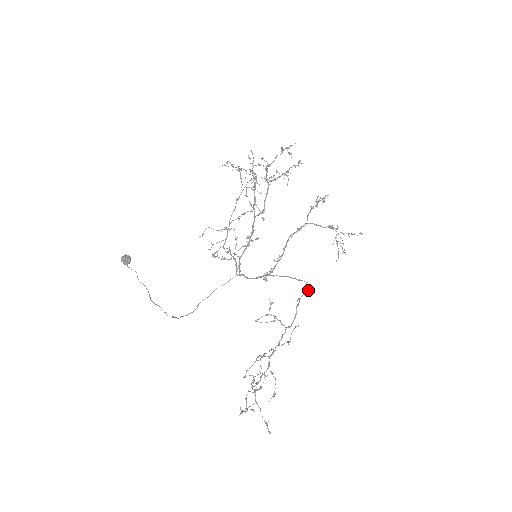
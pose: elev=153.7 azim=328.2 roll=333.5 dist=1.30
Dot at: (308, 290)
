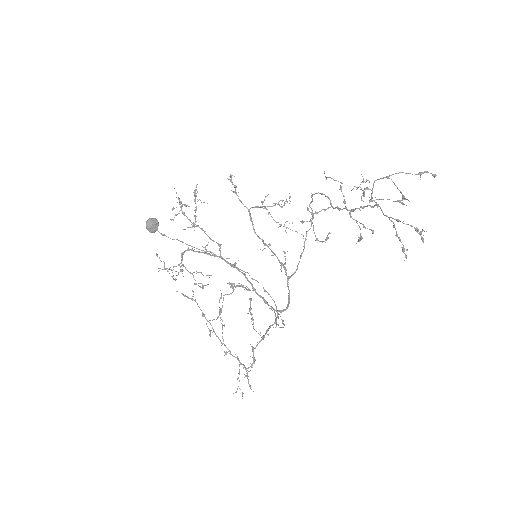
Dot at: occluded
